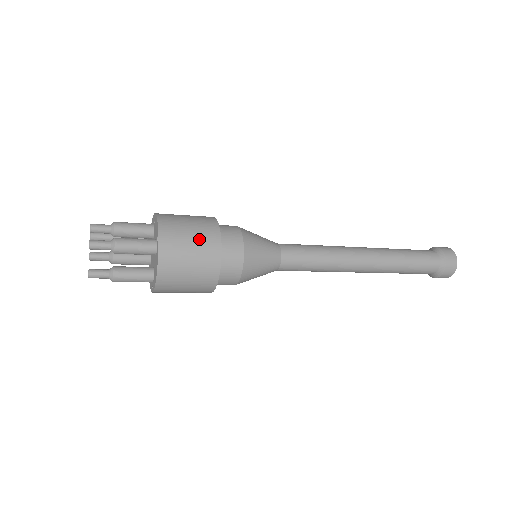
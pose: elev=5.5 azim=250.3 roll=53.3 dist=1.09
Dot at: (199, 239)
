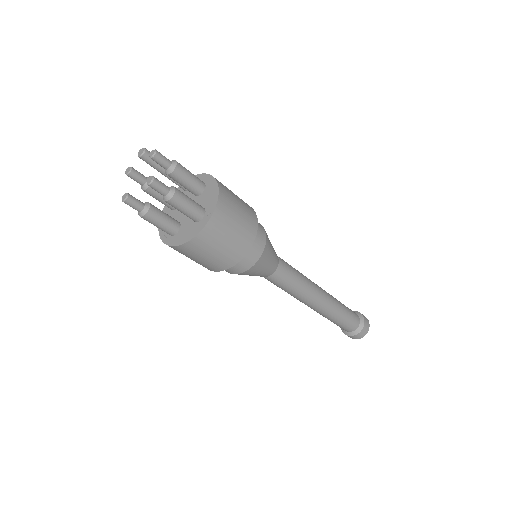
Dot at: (239, 234)
